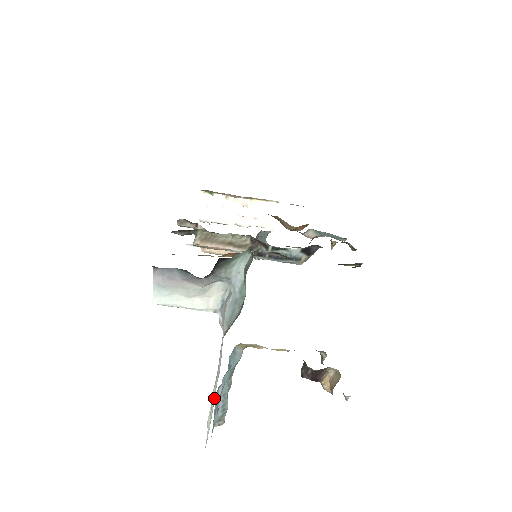
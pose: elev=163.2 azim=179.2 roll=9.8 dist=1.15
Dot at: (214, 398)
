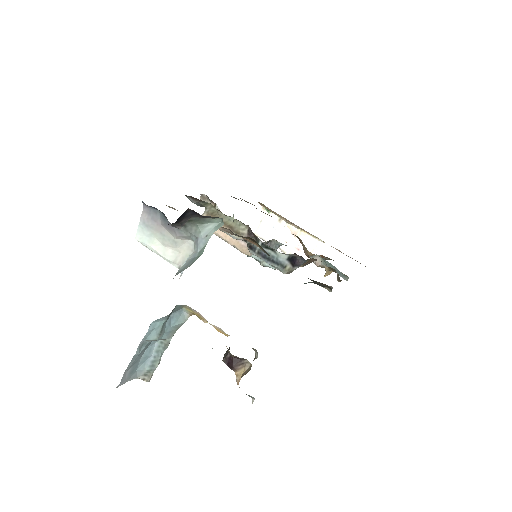
Dot at: occluded
